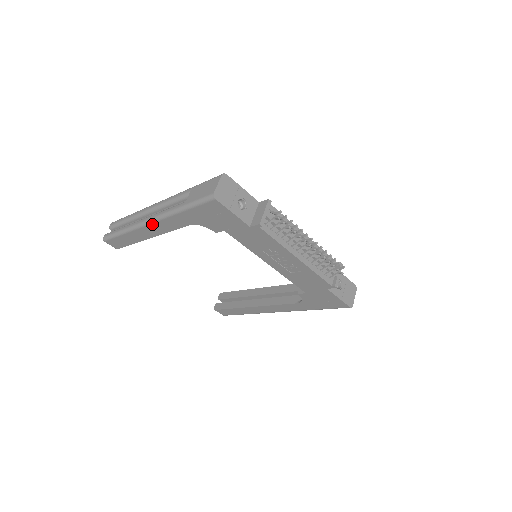
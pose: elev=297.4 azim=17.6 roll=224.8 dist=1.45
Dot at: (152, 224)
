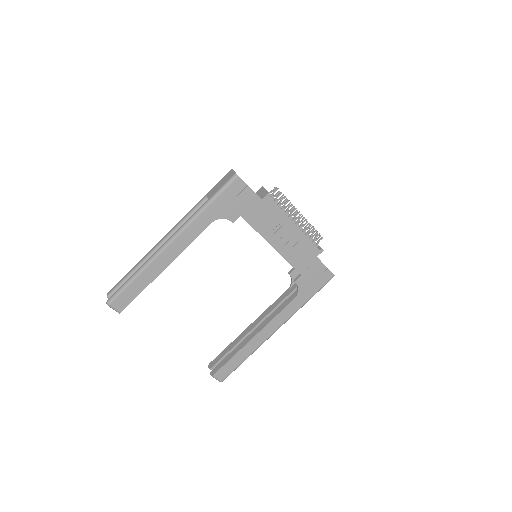
Dot at: (175, 240)
